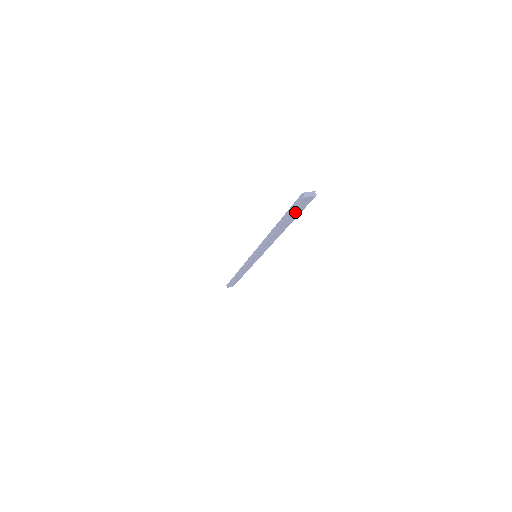
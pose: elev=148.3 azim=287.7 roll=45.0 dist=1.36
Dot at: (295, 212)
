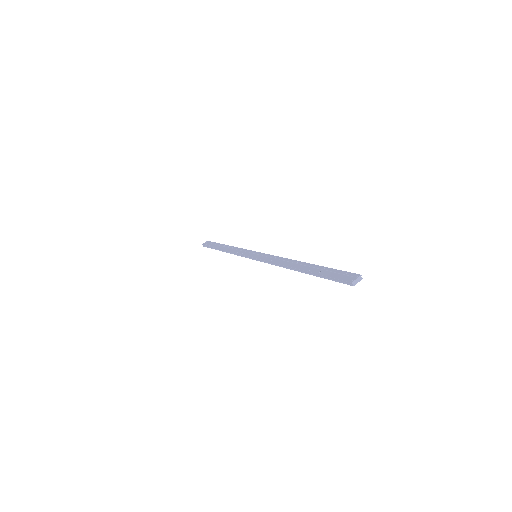
Dot at: occluded
